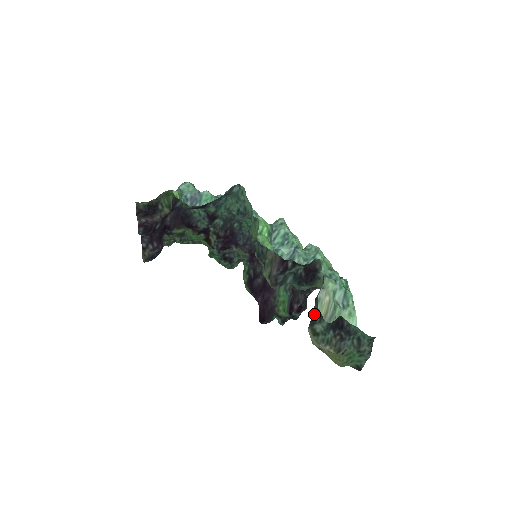
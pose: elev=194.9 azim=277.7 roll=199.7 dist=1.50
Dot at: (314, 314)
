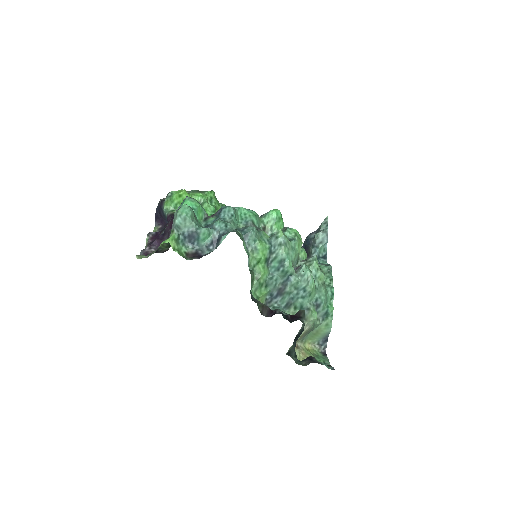
Dot at: (291, 351)
